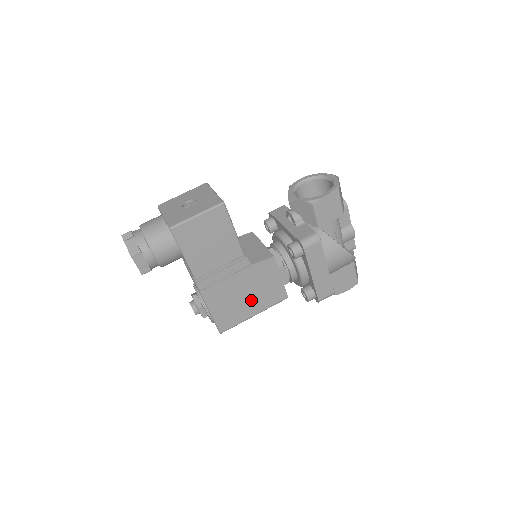
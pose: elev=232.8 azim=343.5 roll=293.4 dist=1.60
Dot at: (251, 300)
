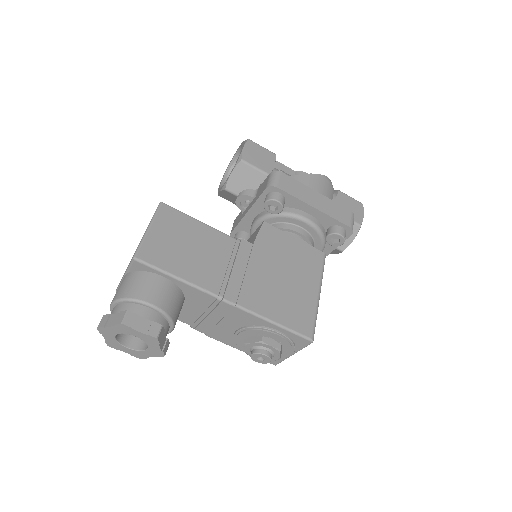
Dot at: (296, 280)
